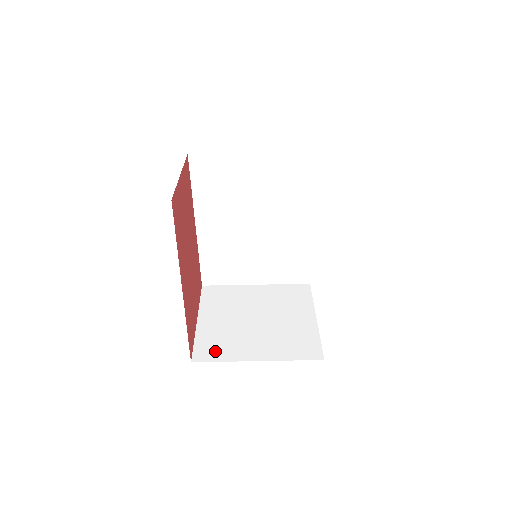
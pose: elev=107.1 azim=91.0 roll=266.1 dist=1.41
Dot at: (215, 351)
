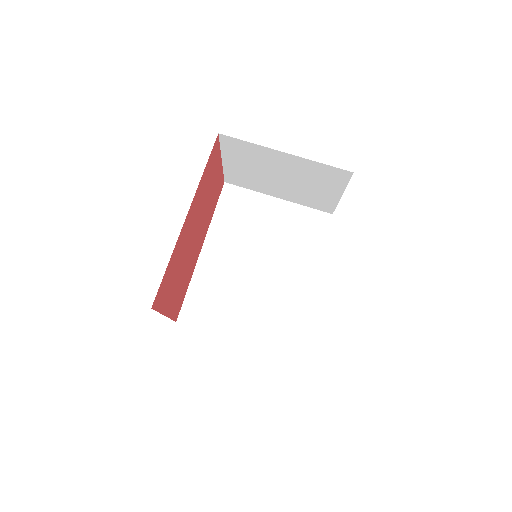
Dot at: occluded
